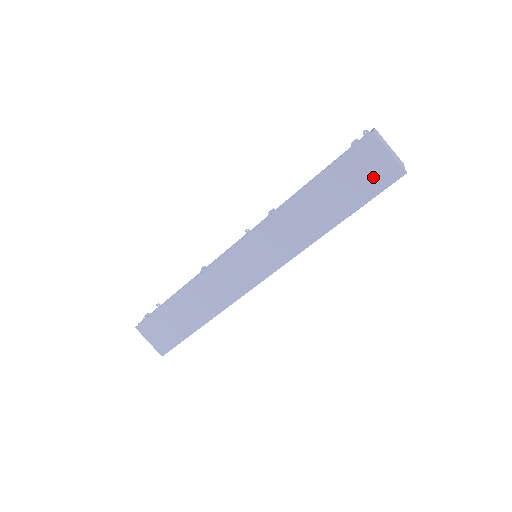
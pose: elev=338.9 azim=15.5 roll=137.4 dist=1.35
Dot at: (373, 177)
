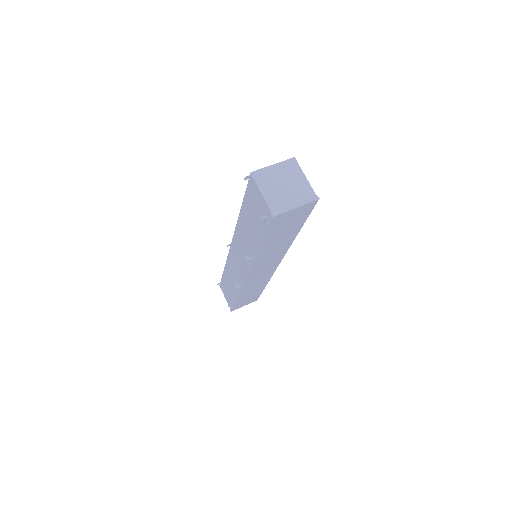
Dot at: (298, 217)
